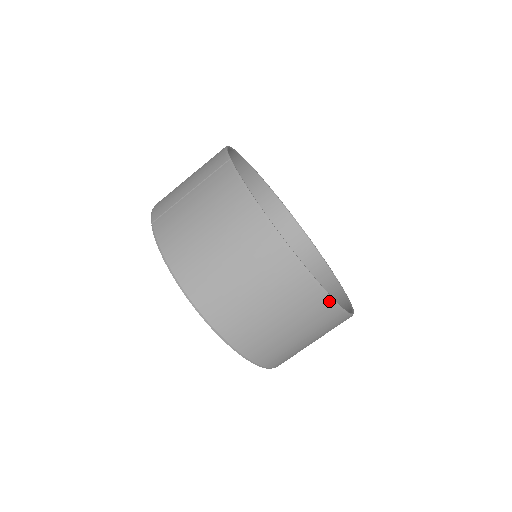
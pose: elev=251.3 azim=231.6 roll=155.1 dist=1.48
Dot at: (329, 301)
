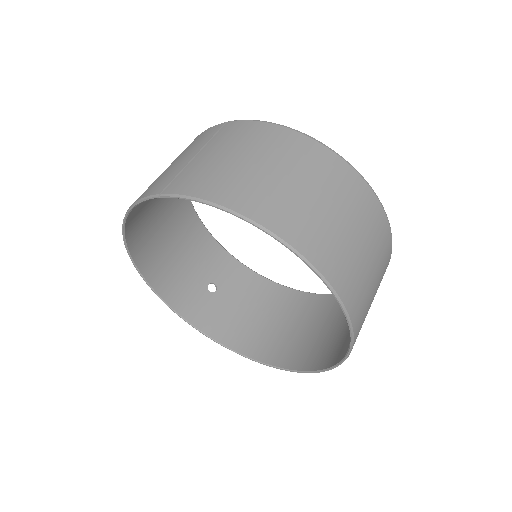
Dot at: (387, 223)
